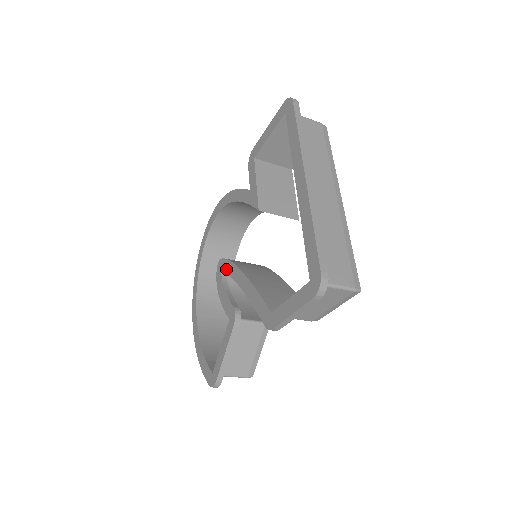
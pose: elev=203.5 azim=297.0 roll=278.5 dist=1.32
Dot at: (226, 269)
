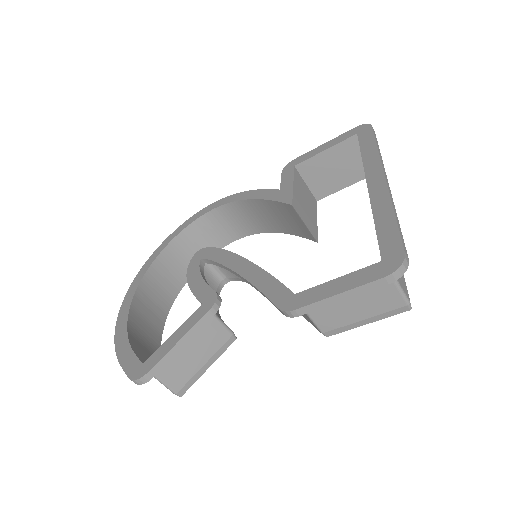
Dot at: (212, 256)
